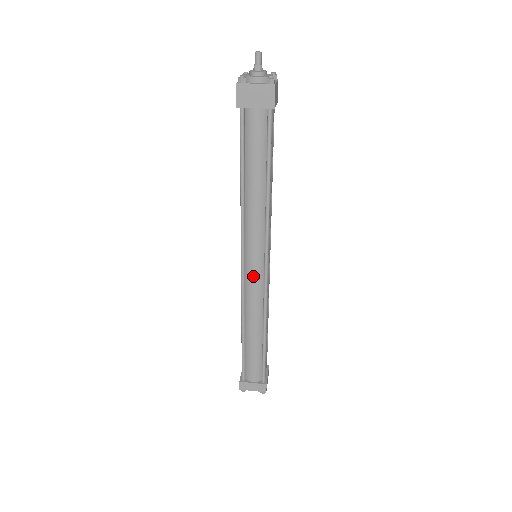
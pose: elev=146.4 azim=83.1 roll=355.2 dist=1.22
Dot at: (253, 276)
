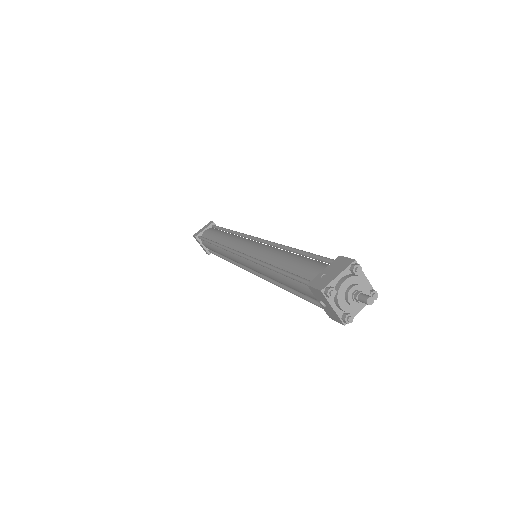
Dot at: occluded
